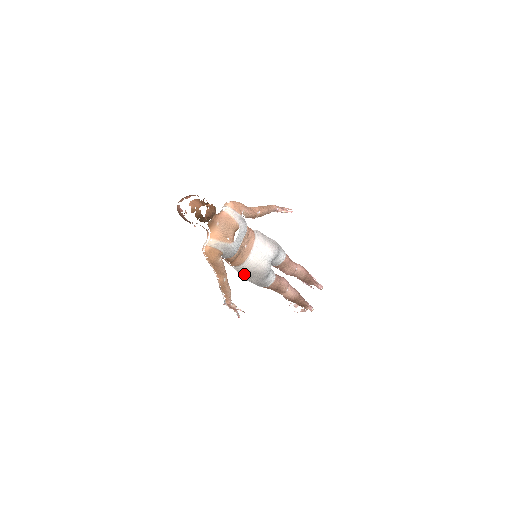
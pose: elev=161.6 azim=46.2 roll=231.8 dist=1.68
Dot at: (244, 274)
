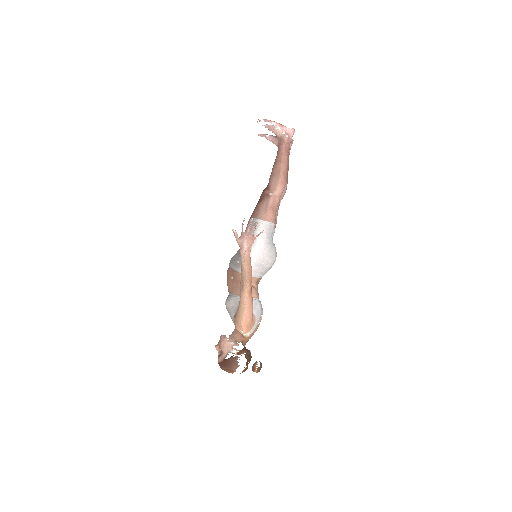
Dot at: occluded
